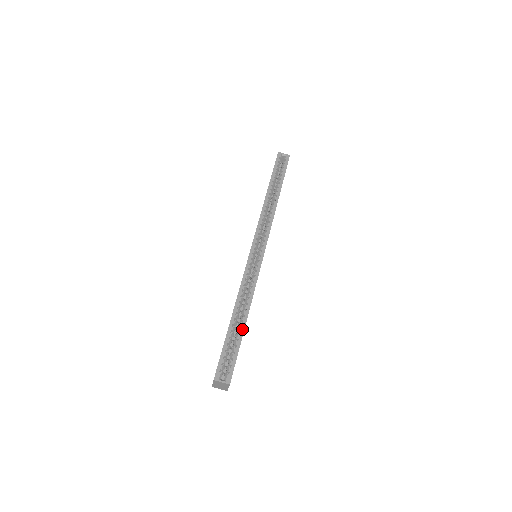
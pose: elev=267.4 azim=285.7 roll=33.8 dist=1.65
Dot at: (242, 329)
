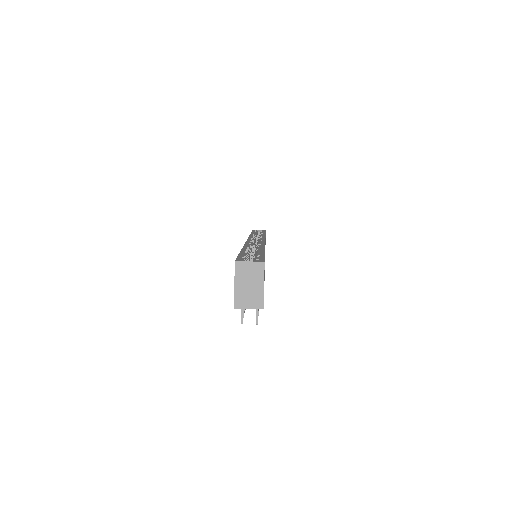
Dot at: (261, 251)
